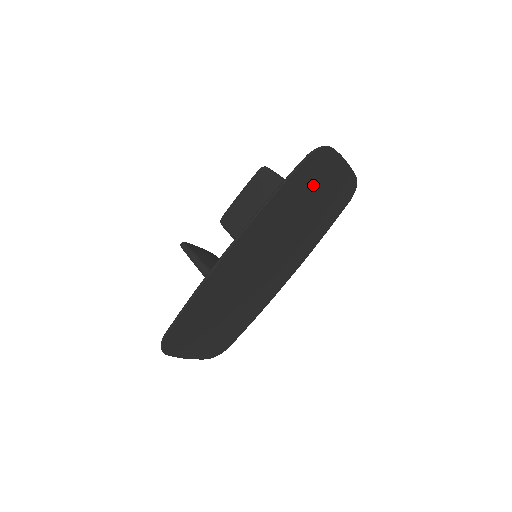
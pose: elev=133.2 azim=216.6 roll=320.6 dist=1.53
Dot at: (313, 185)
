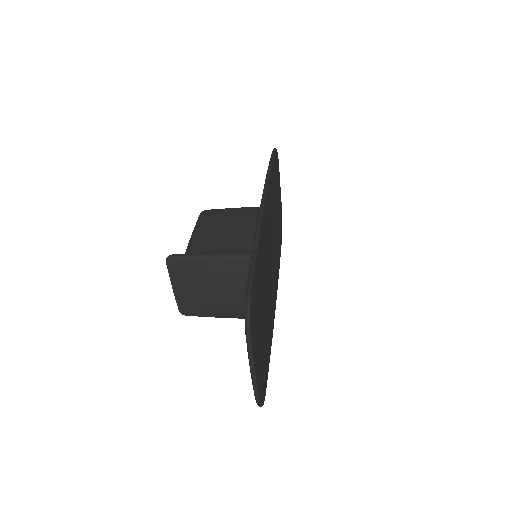
Dot at: (276, 187)
